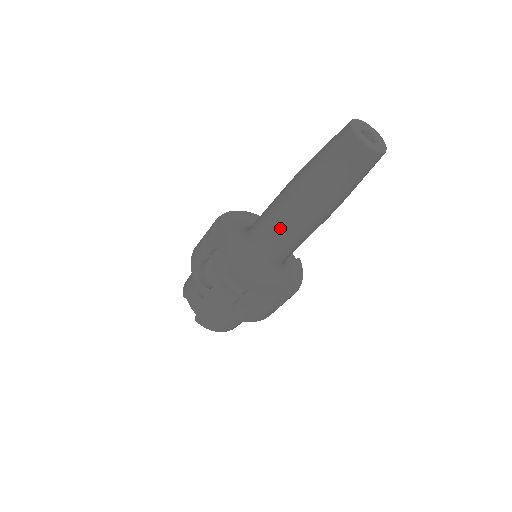
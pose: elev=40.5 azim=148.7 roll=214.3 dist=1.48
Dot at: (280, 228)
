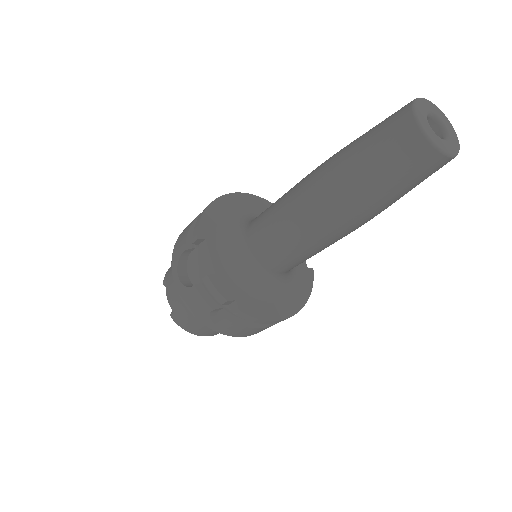
Dot at: (287, 231)
